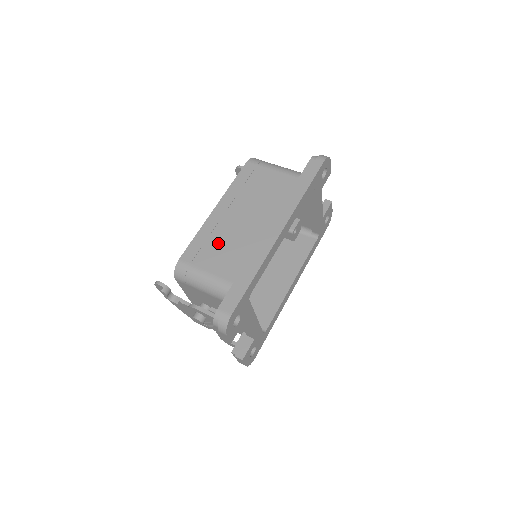
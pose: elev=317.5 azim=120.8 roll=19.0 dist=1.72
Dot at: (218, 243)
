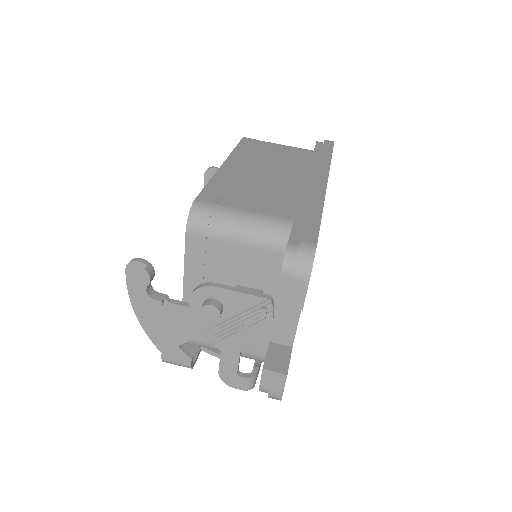
Dot at: (247, 188)
